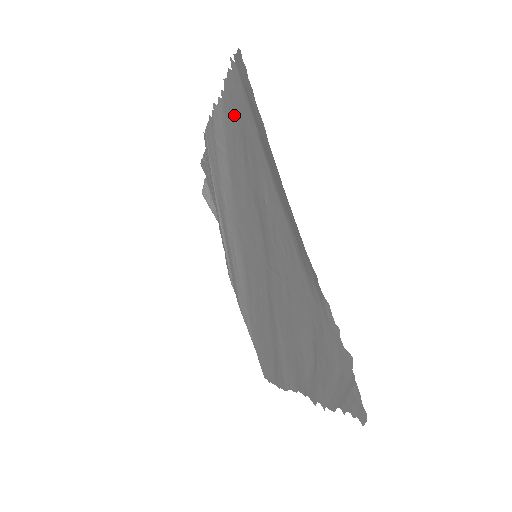
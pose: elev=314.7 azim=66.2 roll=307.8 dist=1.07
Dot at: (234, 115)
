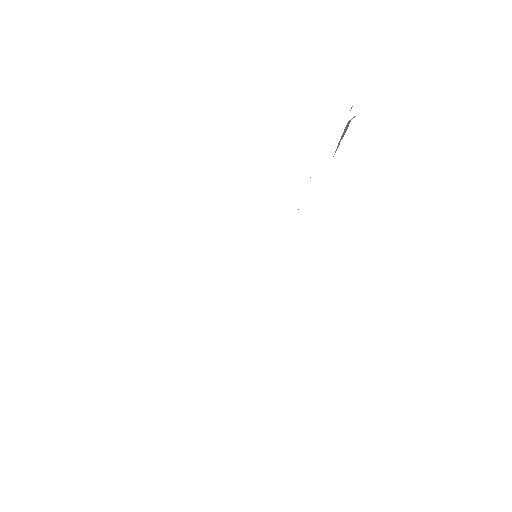
Dot at: occluded
